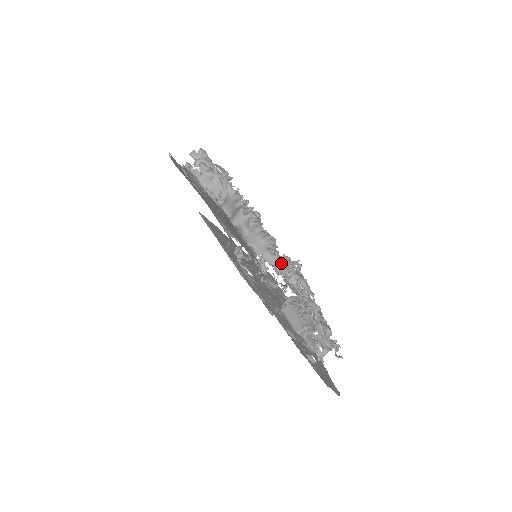
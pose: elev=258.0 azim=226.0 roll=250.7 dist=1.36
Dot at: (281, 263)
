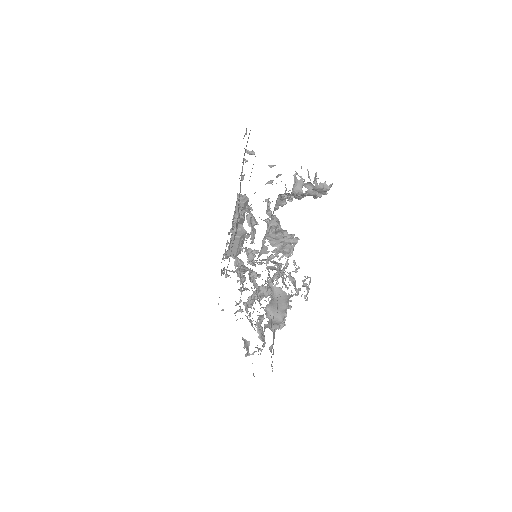
Dot at: occluded
